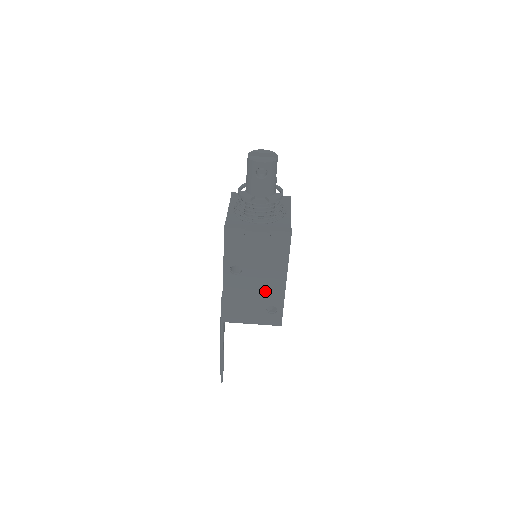
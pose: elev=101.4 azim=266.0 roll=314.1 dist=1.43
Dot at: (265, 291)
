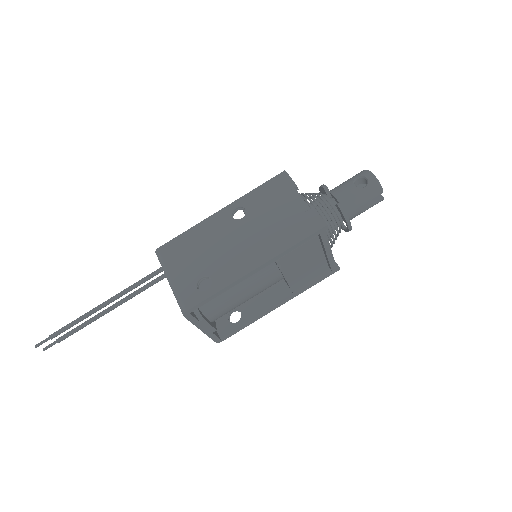
Dot at: (229, 257)
